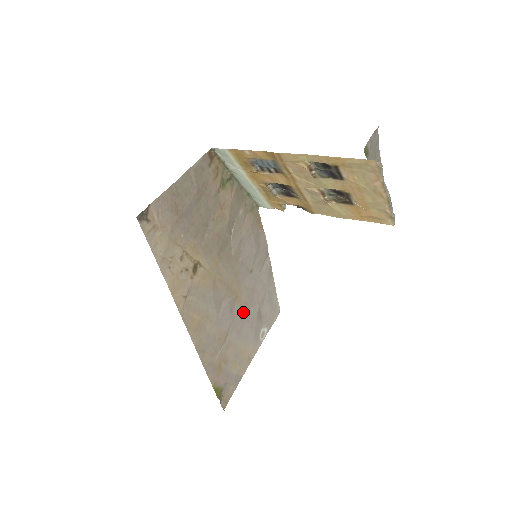
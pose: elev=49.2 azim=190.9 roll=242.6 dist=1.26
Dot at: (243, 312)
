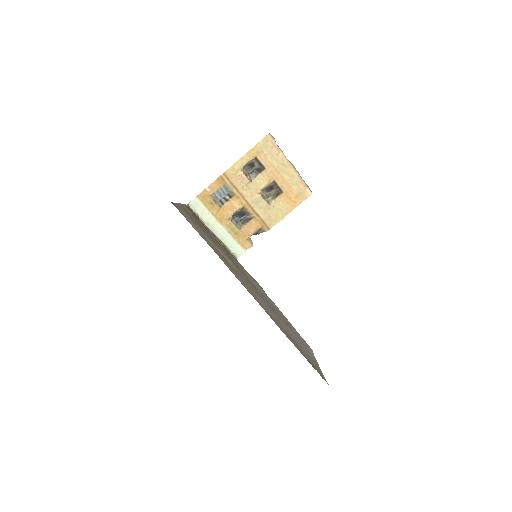
Dot at: (280, 318)
